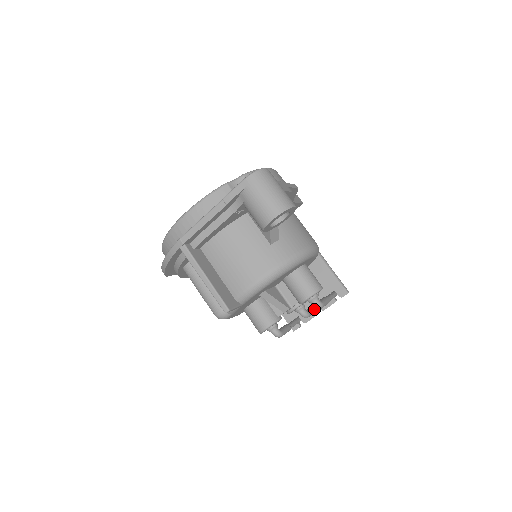
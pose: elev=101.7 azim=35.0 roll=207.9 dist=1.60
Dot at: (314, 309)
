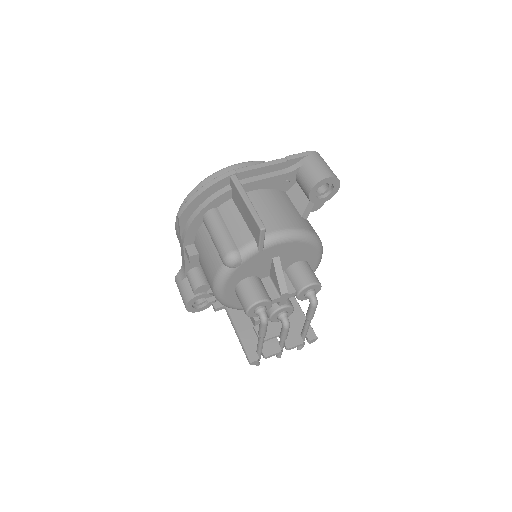
Dot at: occluded
